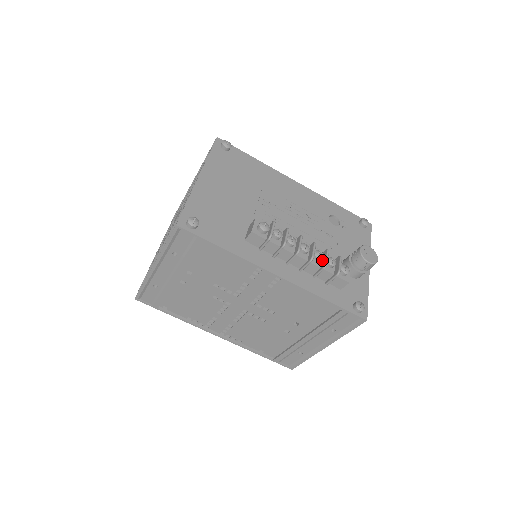
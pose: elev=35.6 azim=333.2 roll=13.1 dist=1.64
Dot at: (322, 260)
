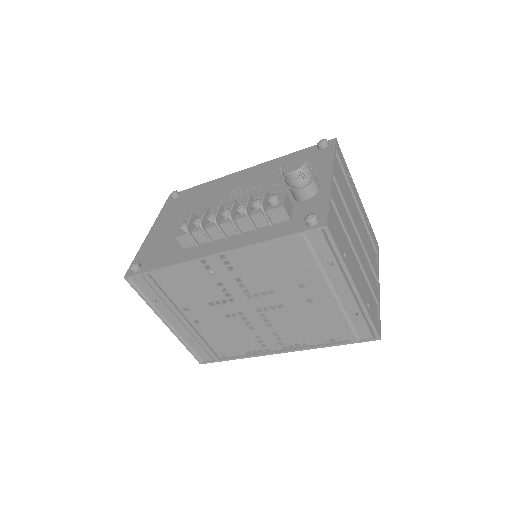
Dot at: occluded
